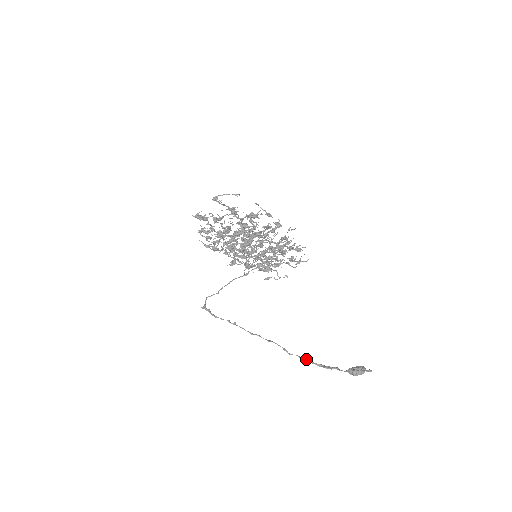
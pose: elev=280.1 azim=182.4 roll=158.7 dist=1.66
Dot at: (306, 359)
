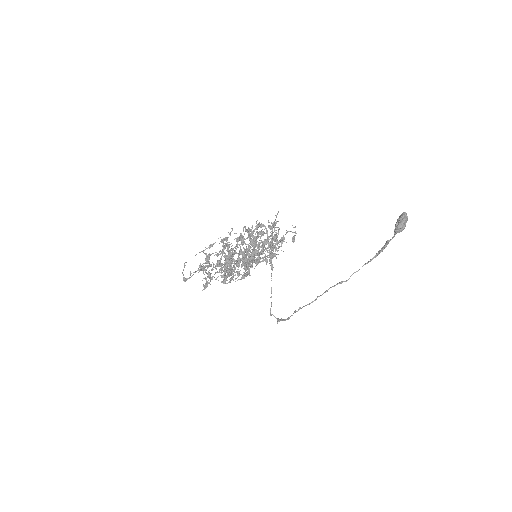
Dot at: (362, 266)
